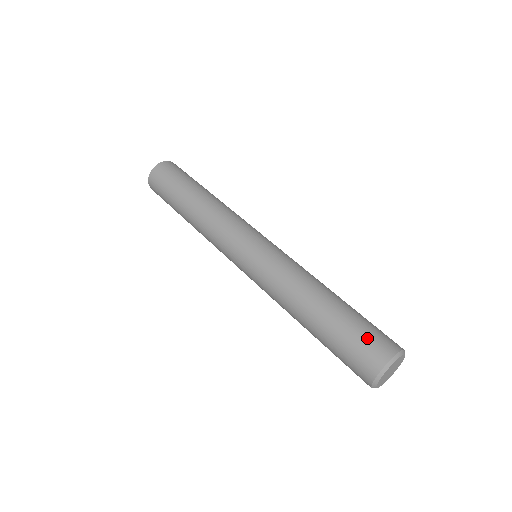
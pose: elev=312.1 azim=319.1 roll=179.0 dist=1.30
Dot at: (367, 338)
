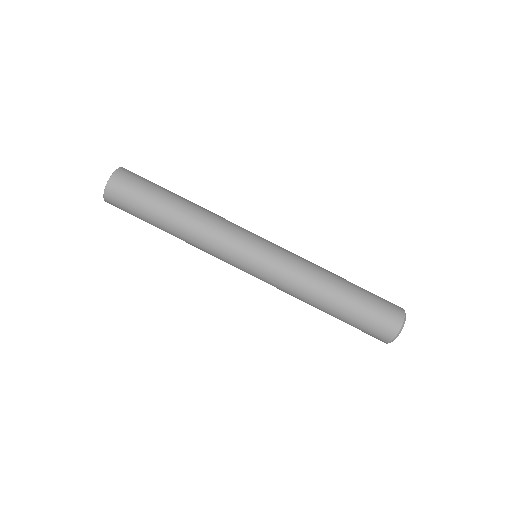
Dot at: (373, 328)
